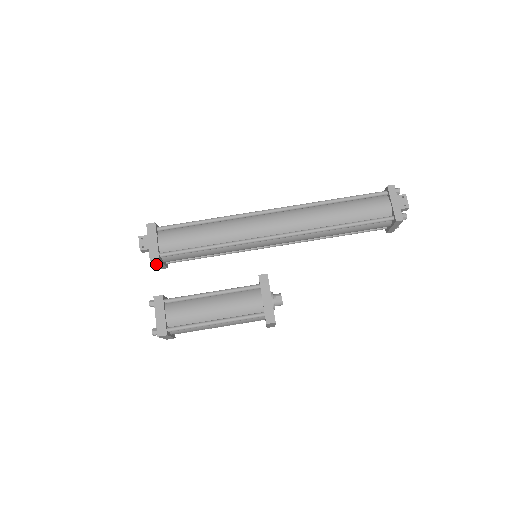
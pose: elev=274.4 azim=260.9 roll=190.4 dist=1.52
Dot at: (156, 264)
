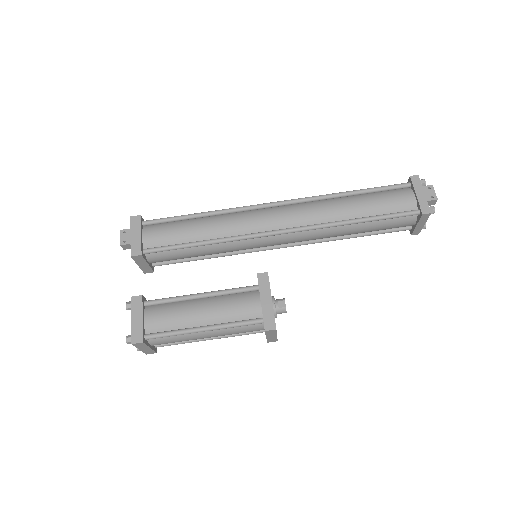
Dot at: (139, 264)
